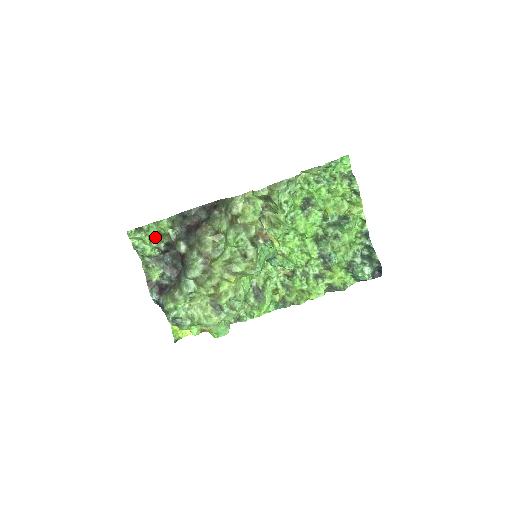
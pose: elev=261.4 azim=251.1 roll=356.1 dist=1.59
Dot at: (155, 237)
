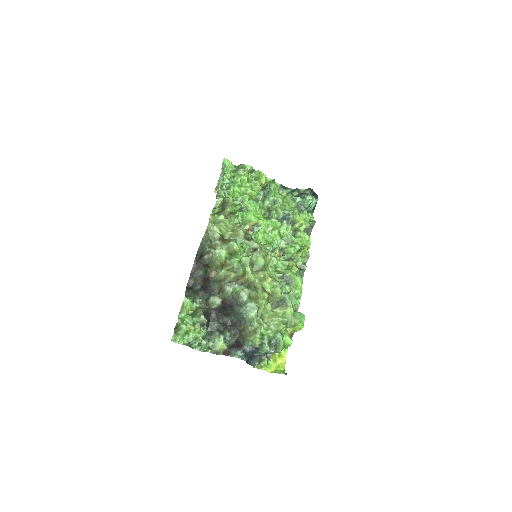
Dot at: (192, 319)
